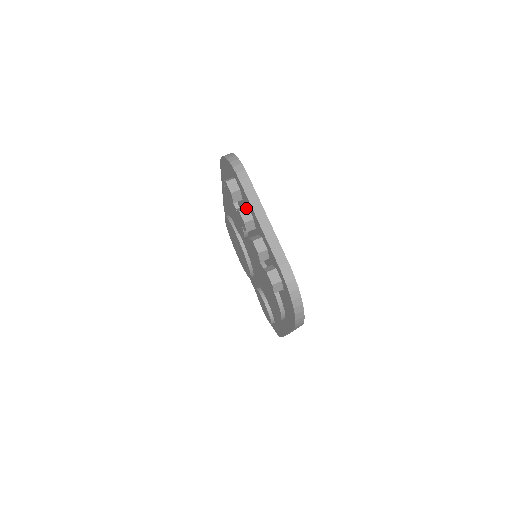
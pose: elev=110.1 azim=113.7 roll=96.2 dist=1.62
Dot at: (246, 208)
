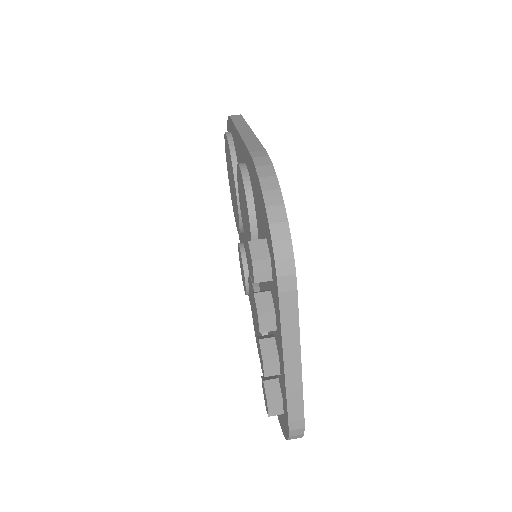
Dot at: (271, 312)
